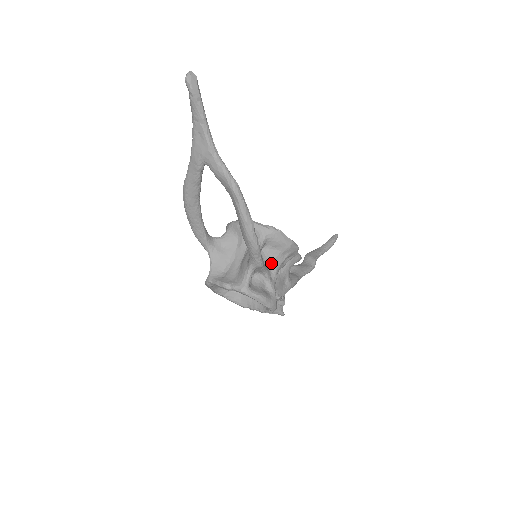
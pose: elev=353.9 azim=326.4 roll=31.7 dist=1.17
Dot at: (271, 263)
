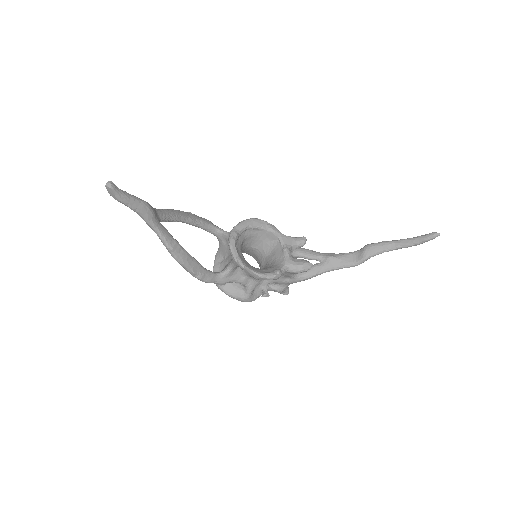
Dot at: (250, 276)
